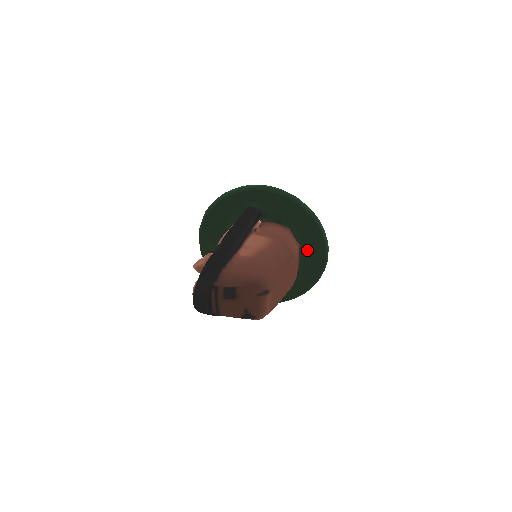
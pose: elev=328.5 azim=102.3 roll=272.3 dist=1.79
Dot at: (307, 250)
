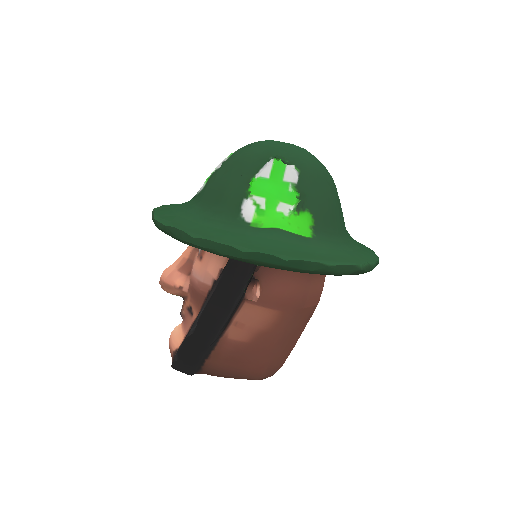
Dot at: occluded
